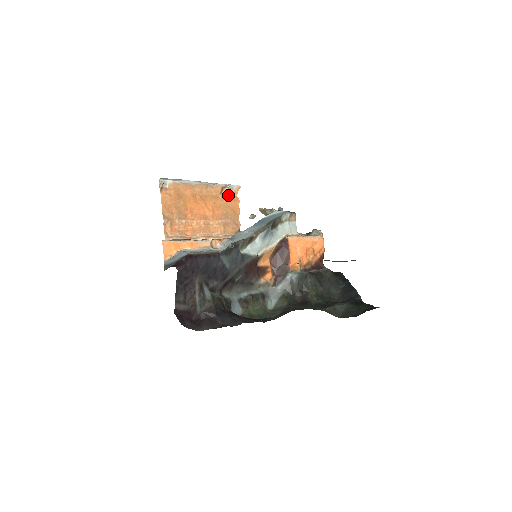
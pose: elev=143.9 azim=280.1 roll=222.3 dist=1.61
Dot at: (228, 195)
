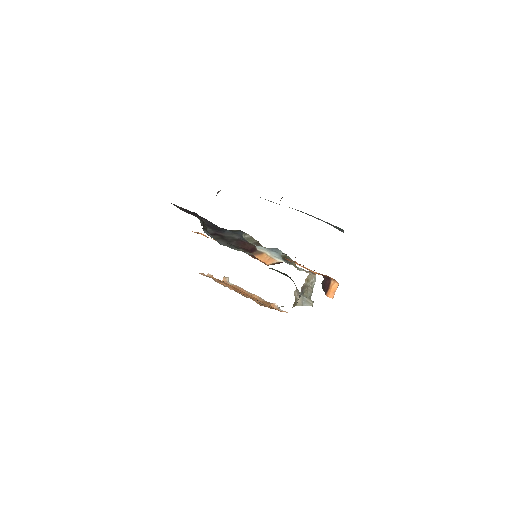
Dot at: occluded
